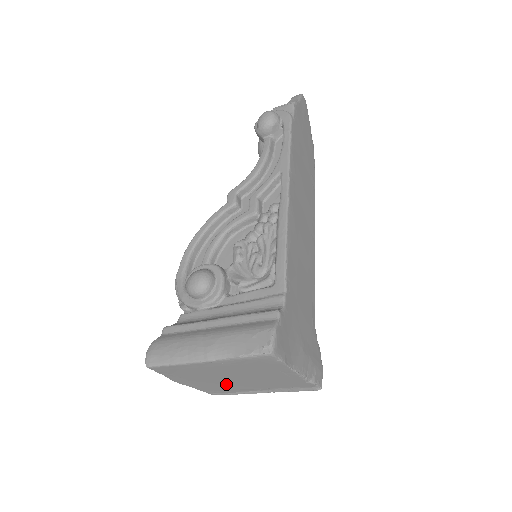
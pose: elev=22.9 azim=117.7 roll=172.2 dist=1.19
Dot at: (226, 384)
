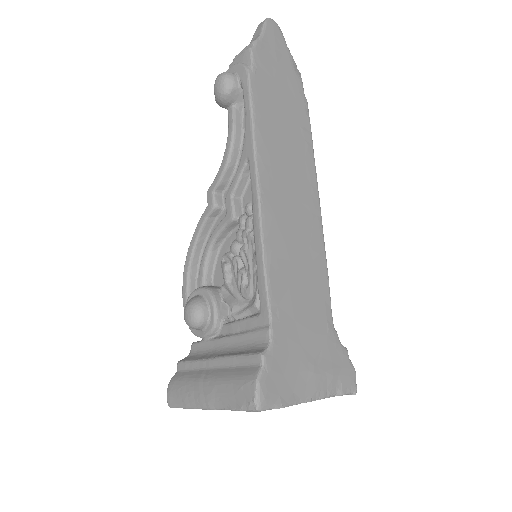
Dot at: occluded
